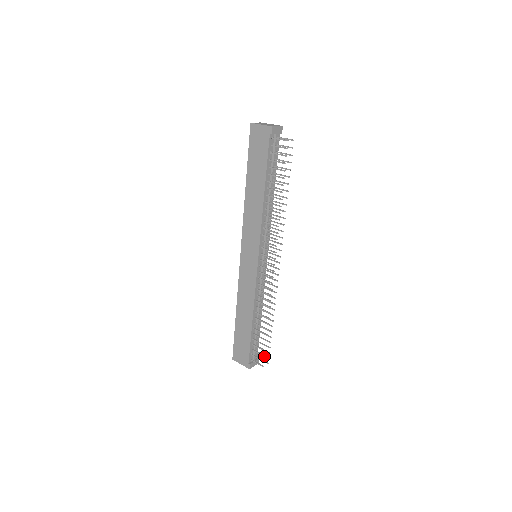
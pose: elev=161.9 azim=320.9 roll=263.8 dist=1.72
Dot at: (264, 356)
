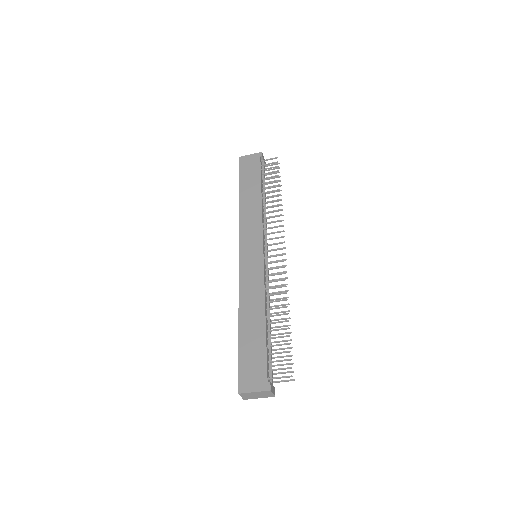
Dot at: (290, 359)
